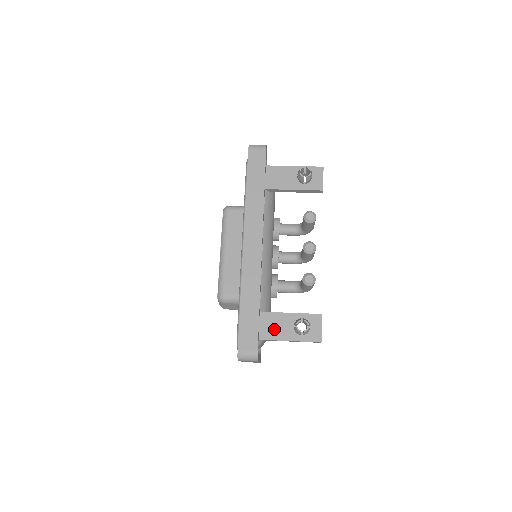
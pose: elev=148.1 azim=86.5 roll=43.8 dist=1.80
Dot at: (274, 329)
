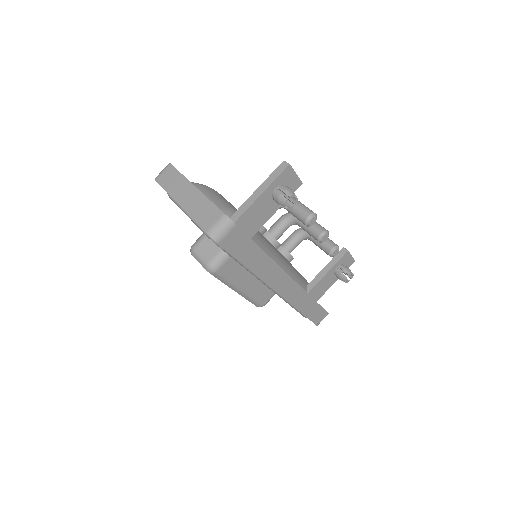
Dot at: (323, 289)
